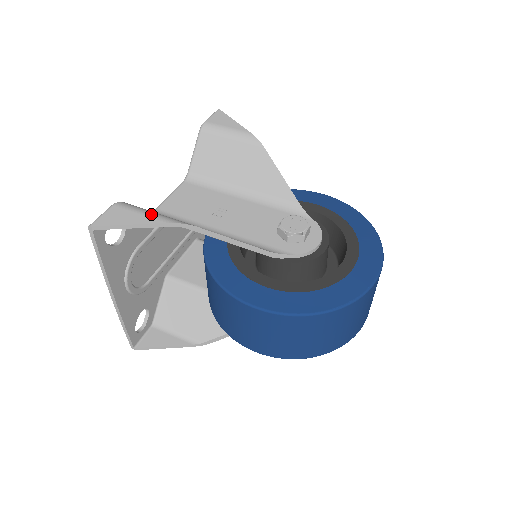
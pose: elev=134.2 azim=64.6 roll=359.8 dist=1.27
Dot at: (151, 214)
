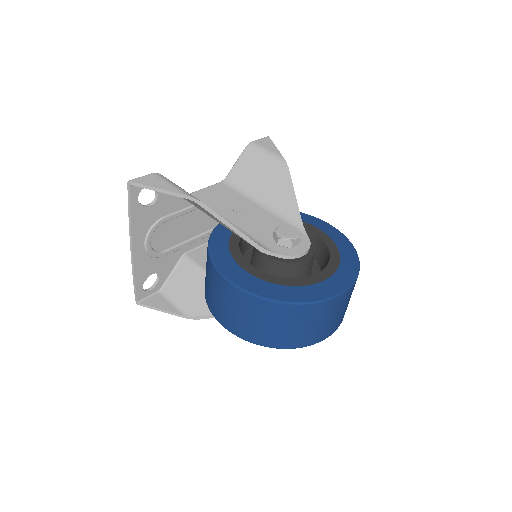
Dot at: (176, 186)
